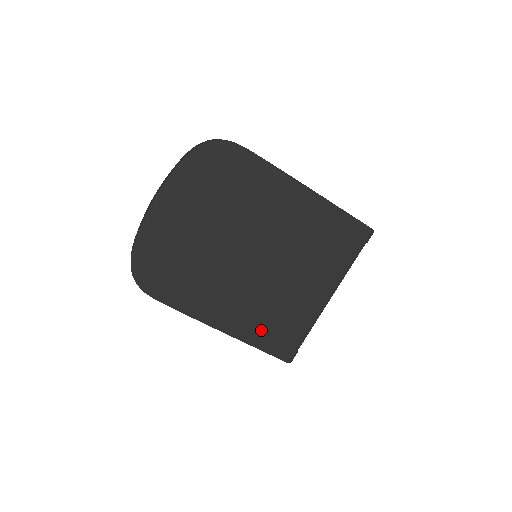
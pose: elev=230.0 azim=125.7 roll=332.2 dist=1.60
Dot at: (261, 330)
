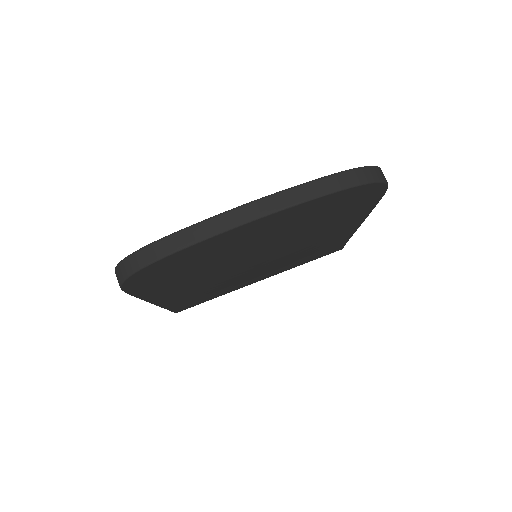
Dot at: (187, 300)
